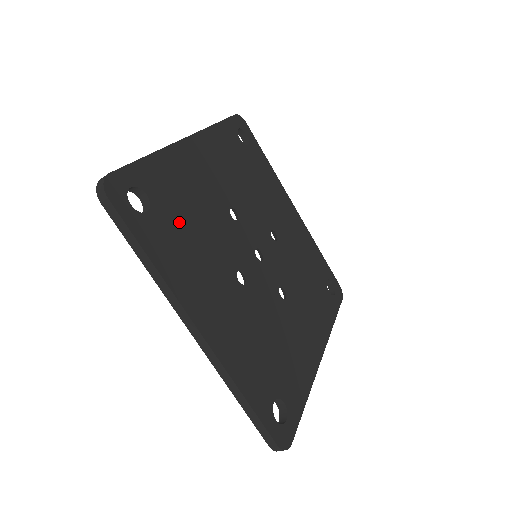
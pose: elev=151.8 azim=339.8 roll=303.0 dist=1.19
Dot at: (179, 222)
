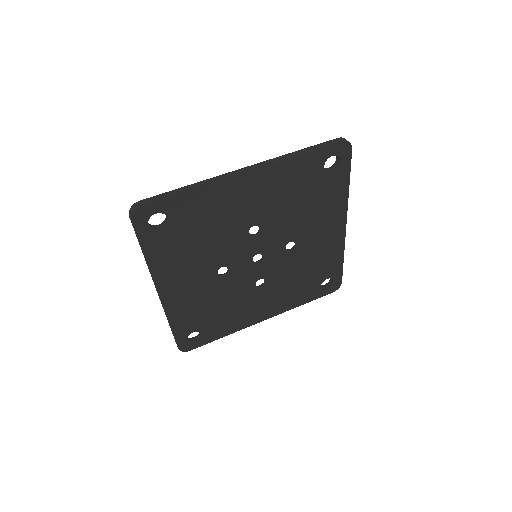
Dot at: (187, 235)
